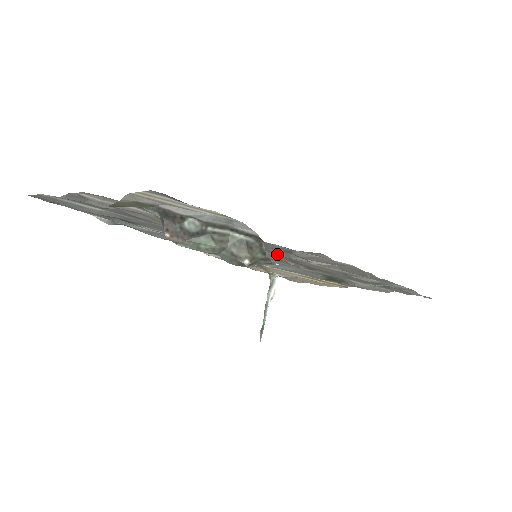
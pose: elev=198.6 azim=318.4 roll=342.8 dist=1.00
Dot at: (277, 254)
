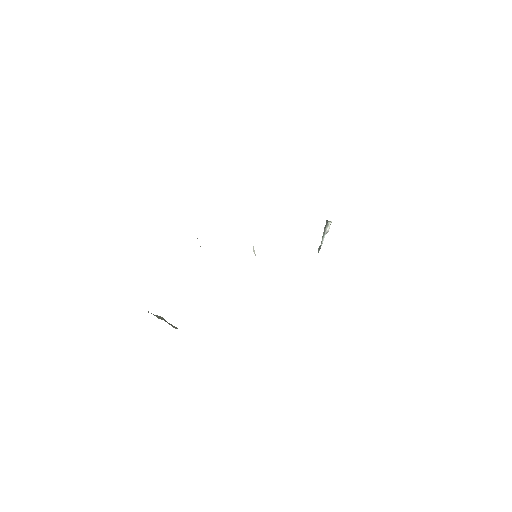
Dot at: occluded
